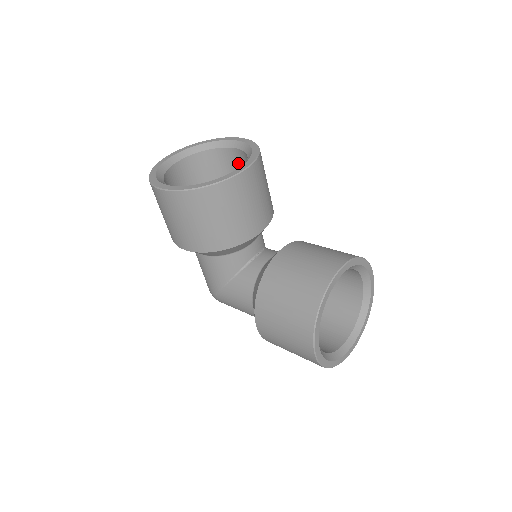
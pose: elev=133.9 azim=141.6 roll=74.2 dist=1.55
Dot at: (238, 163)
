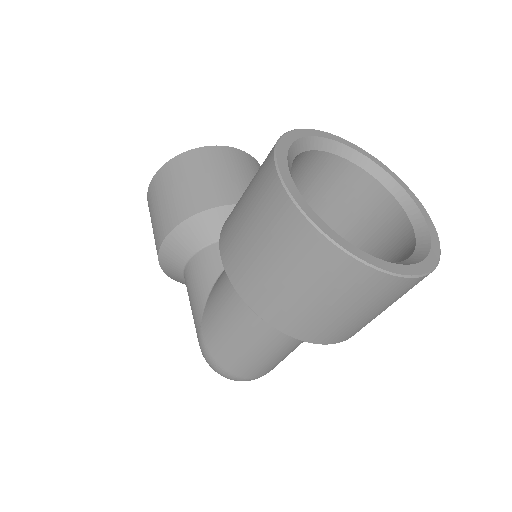
Dot at: occluded
